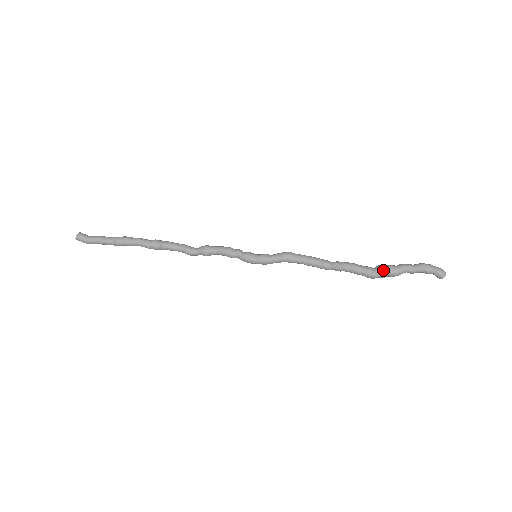
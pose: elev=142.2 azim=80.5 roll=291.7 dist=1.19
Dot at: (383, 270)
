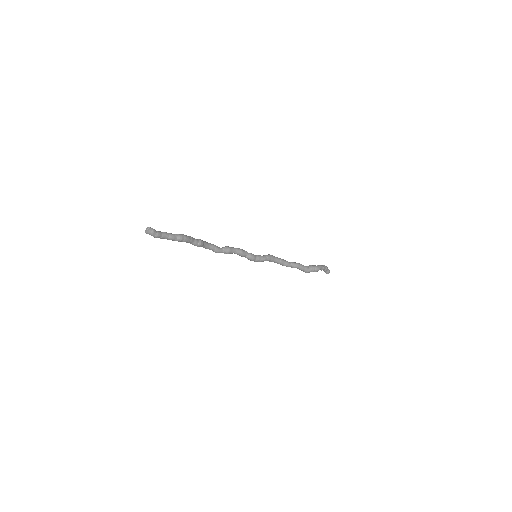
Dot at: (314, 268)
